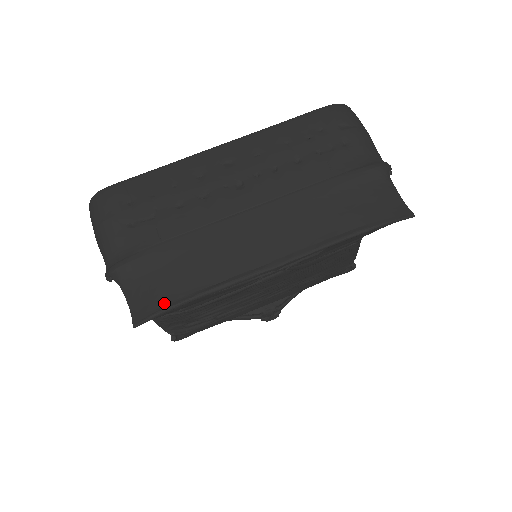
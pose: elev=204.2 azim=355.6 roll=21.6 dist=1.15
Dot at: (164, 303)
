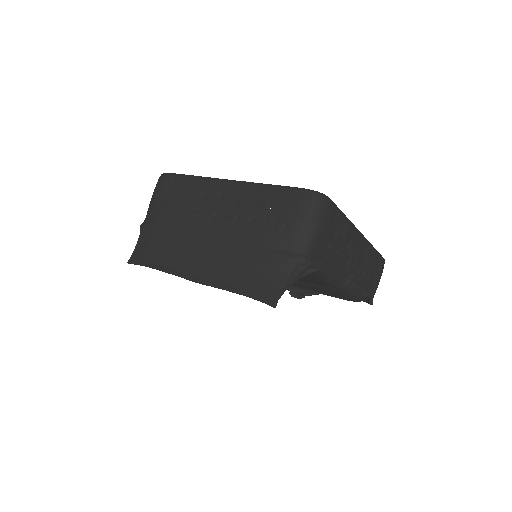
Dot at: (143, 260)
